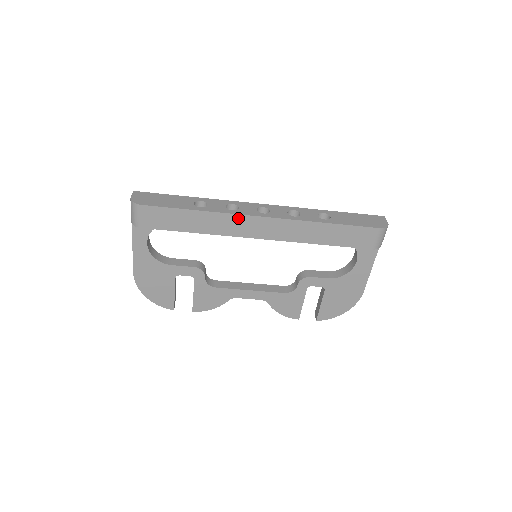
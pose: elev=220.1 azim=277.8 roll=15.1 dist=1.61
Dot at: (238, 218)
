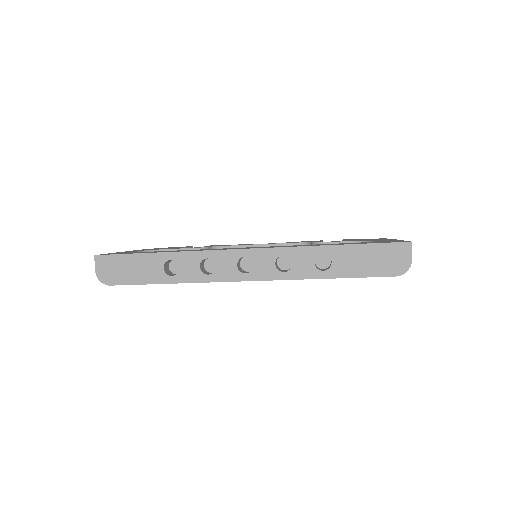
Dot at: (217, 281)
